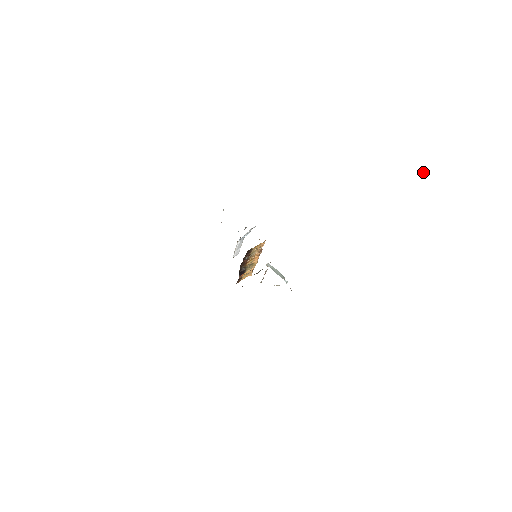
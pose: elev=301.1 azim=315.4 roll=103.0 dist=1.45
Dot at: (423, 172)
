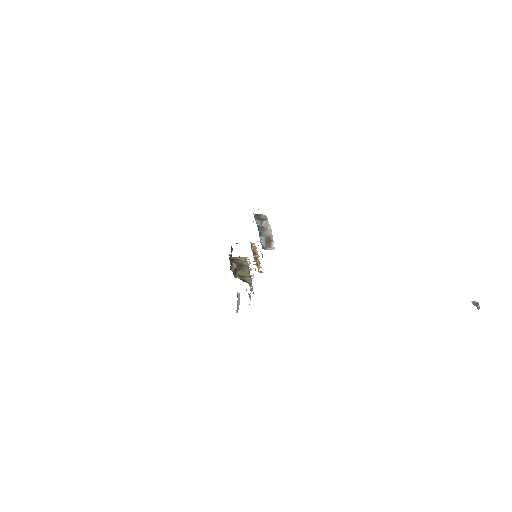
Dot at: (476, 304)
